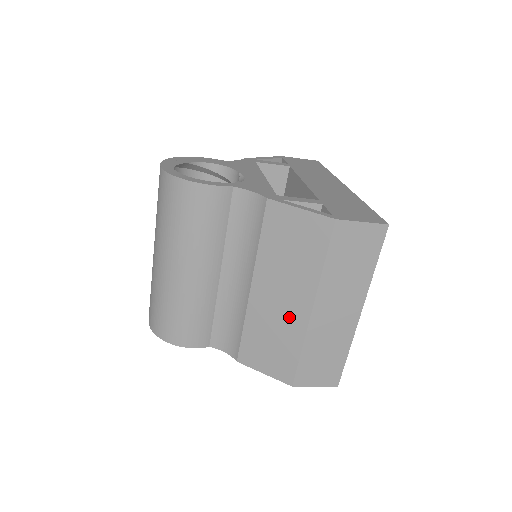
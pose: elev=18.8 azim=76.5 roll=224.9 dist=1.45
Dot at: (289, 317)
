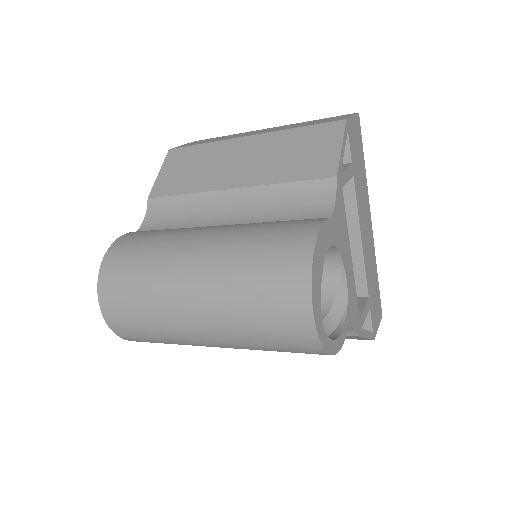
Dot at: occluded
